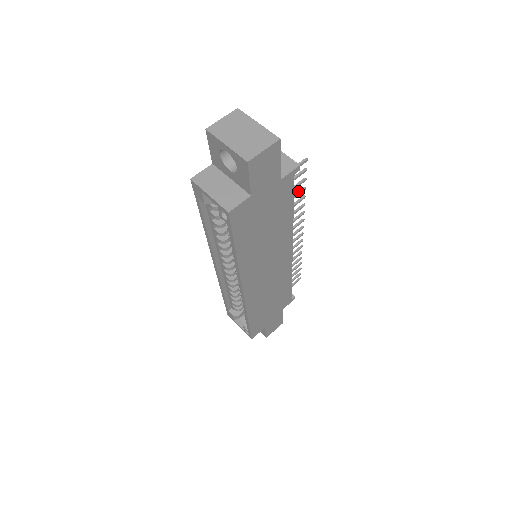
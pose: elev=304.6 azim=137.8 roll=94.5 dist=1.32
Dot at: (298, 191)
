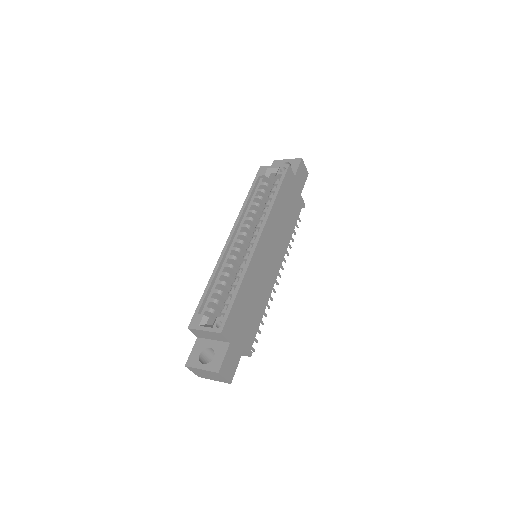
Dot at: (291, 237)
